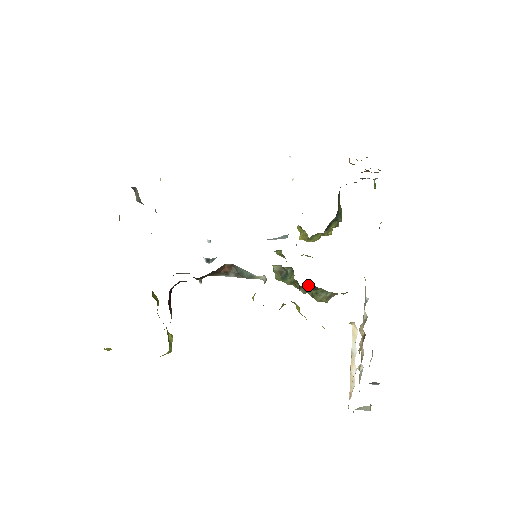
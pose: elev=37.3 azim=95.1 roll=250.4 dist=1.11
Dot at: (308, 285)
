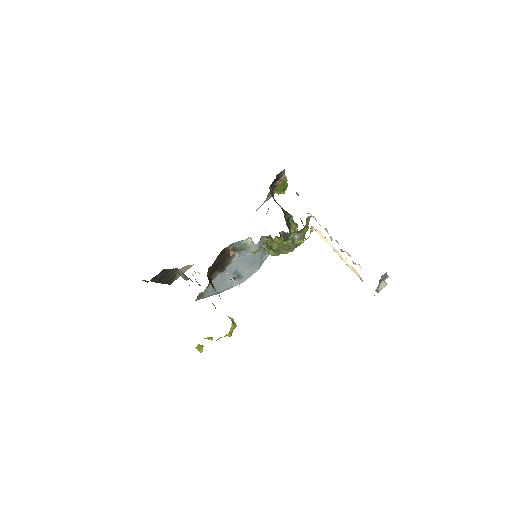
Dot at: (280, 234)
